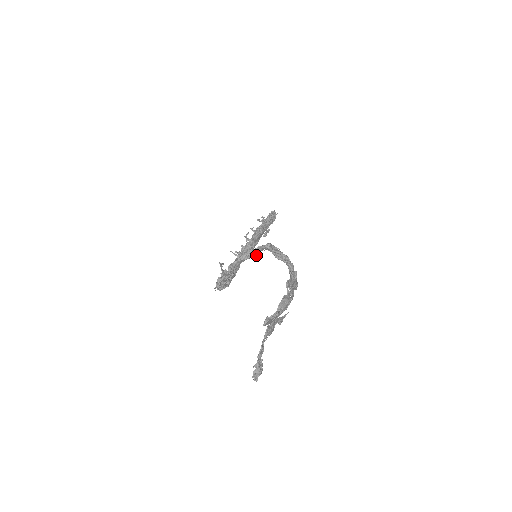
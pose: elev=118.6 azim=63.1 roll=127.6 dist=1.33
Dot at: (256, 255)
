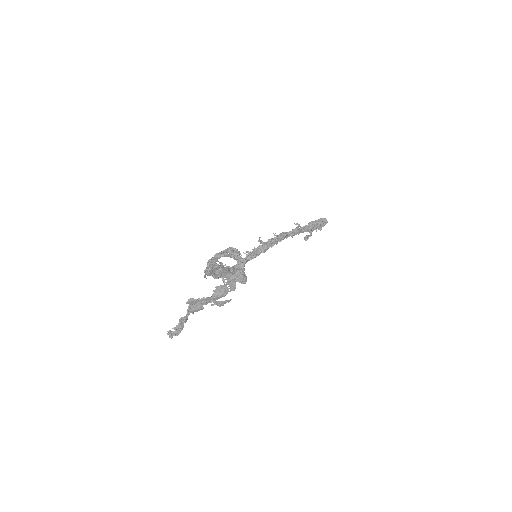
Dot at: (225, 255)
